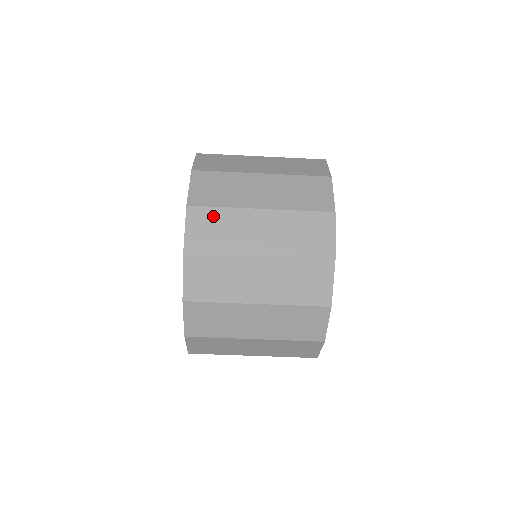
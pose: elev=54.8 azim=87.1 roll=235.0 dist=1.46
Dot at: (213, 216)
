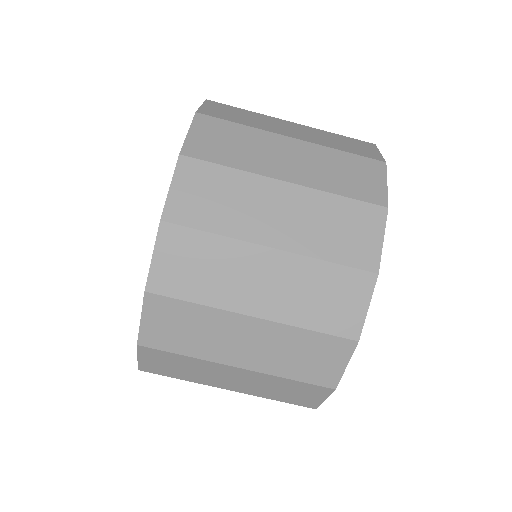
Dot at: (236, 110)
